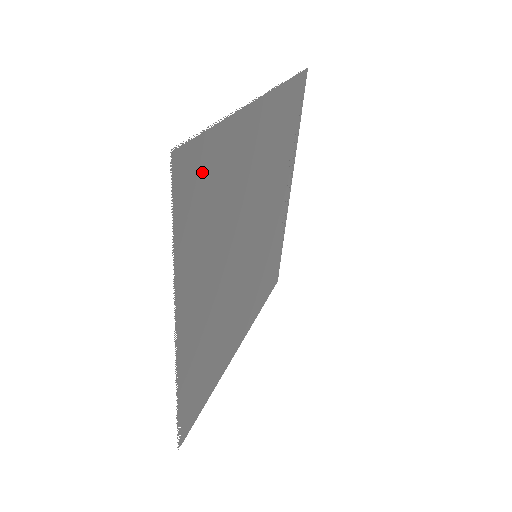
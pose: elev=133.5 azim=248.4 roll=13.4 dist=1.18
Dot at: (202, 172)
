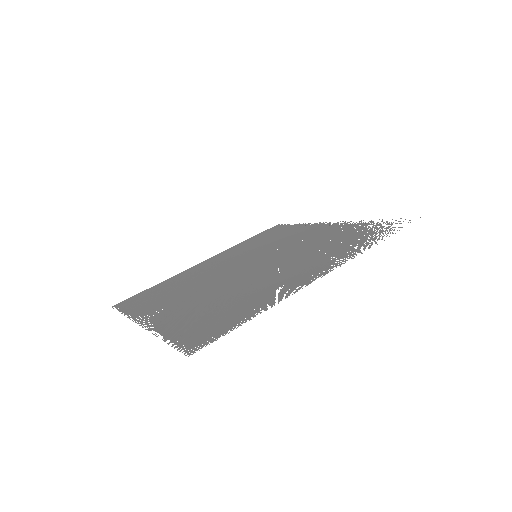
Dot at: (216, 326)
